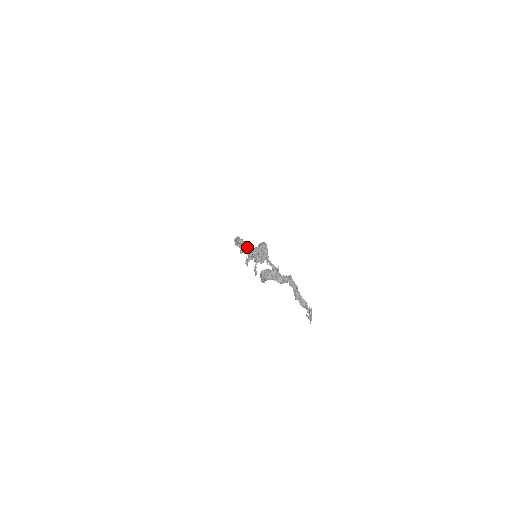
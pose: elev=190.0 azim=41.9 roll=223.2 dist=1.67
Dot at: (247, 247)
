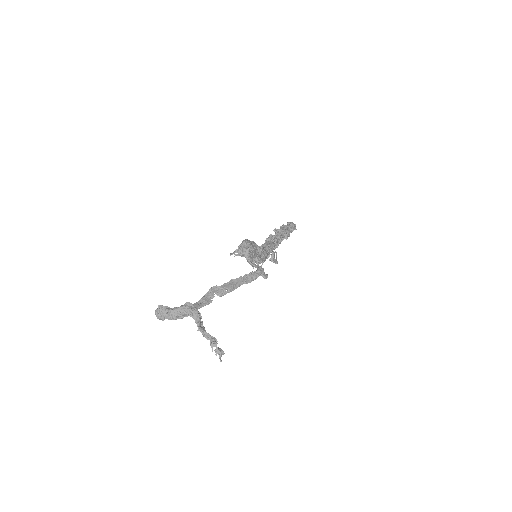
Dot at: occluded
